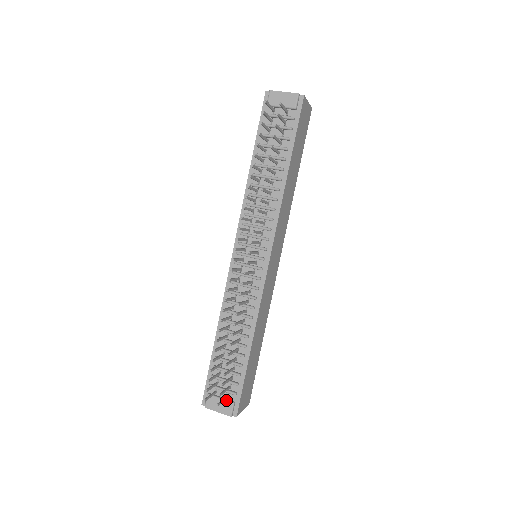
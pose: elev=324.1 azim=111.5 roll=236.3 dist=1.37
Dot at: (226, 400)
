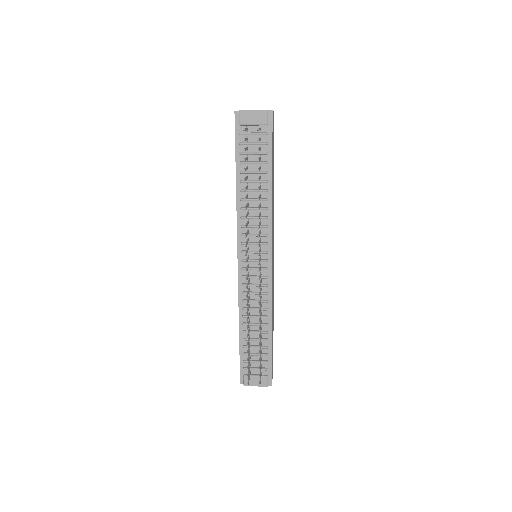
Dot at: (261, 376)
